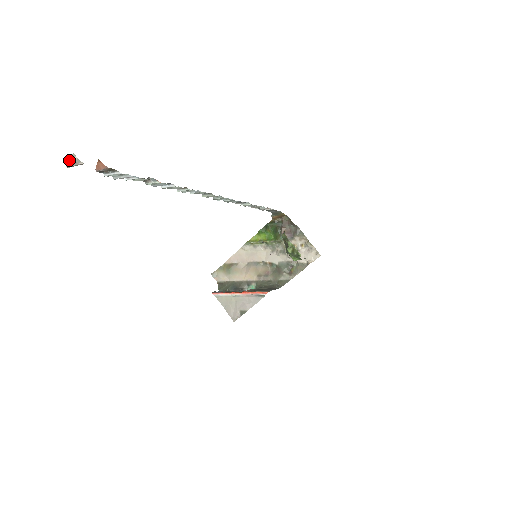
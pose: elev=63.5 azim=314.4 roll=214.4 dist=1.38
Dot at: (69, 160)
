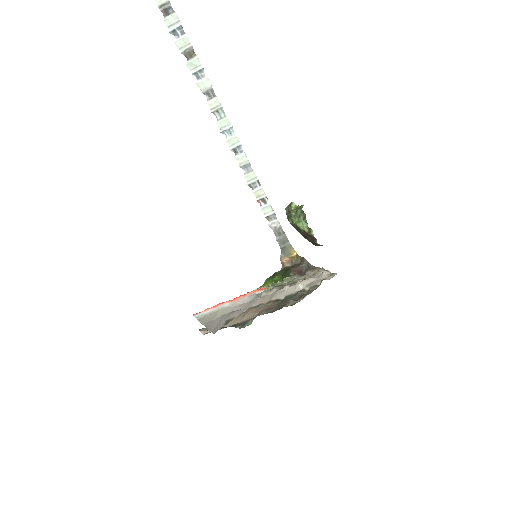
Dot at: out of frame
